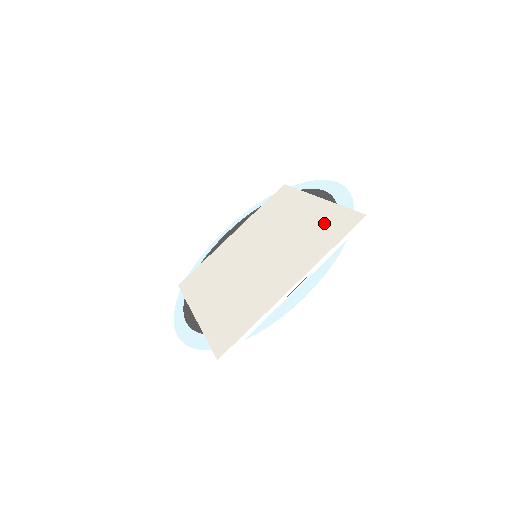
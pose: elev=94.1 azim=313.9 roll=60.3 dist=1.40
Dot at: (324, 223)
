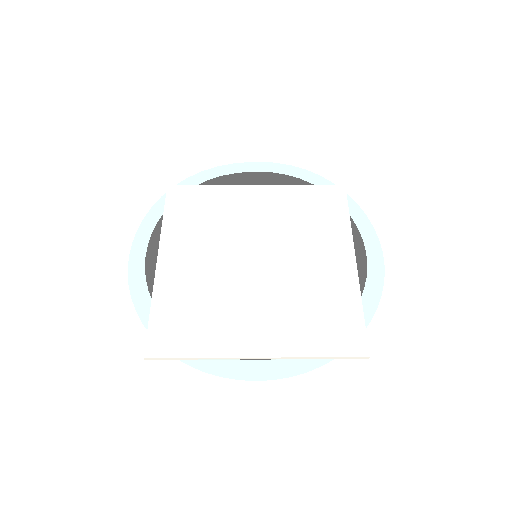
Dot at: (334, 310)
